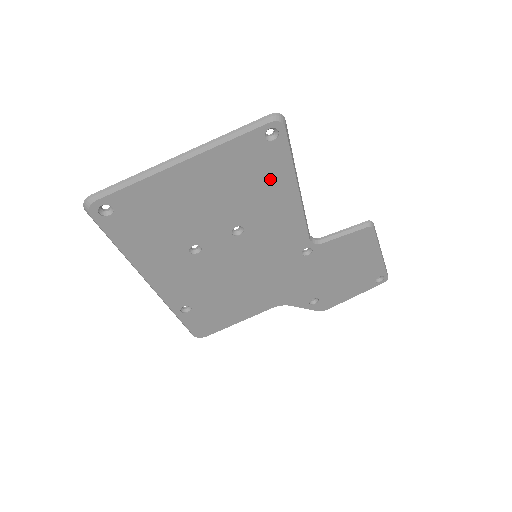
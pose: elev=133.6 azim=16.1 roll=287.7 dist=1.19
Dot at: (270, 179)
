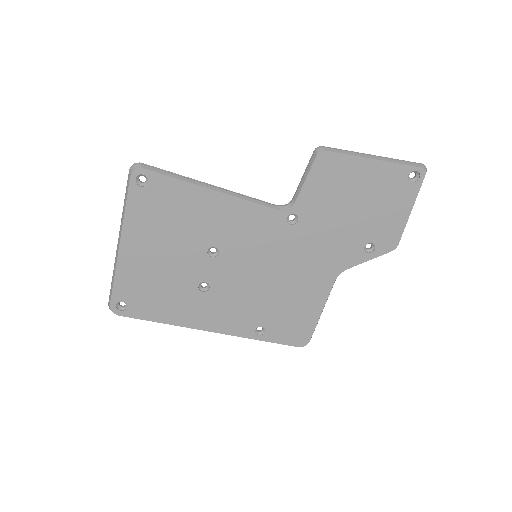
Dot at: (182, 203)
